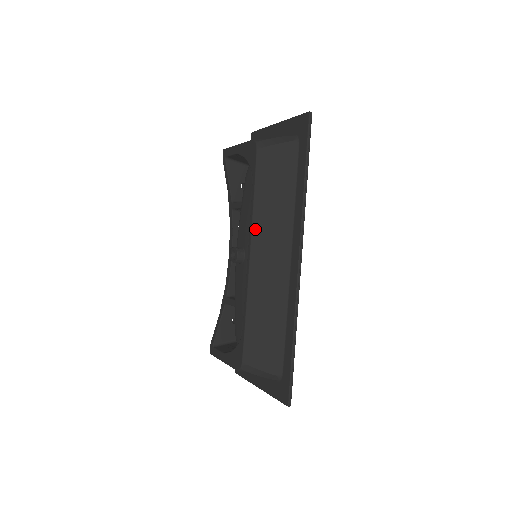
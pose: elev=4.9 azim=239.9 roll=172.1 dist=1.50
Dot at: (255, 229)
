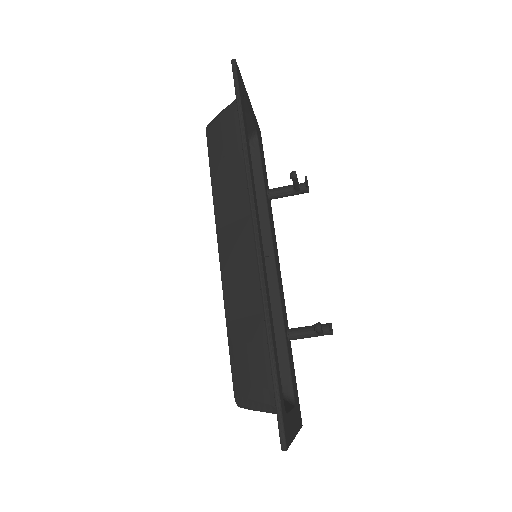
Dot at: (218, 218)
